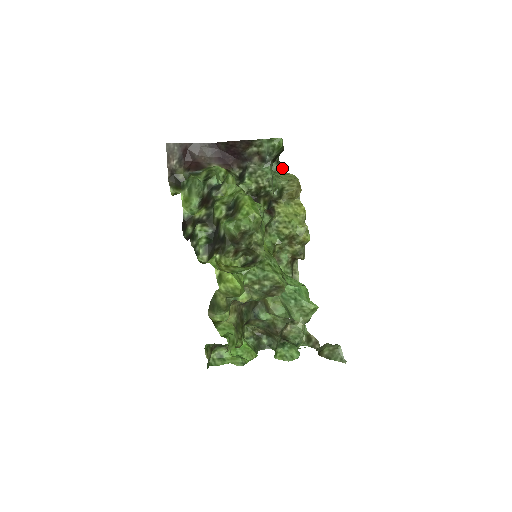
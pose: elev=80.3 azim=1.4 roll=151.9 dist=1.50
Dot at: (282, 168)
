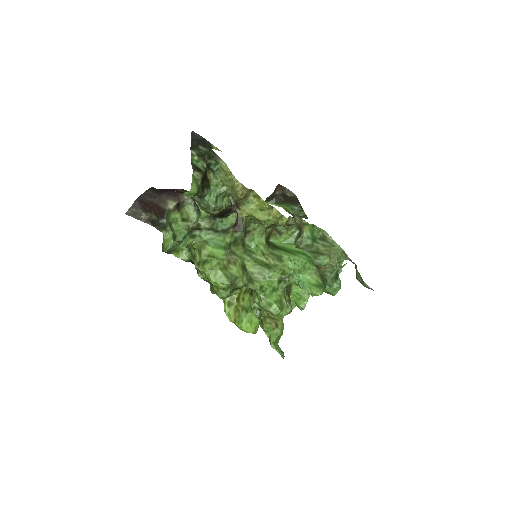
Dot at: (219, 159)
